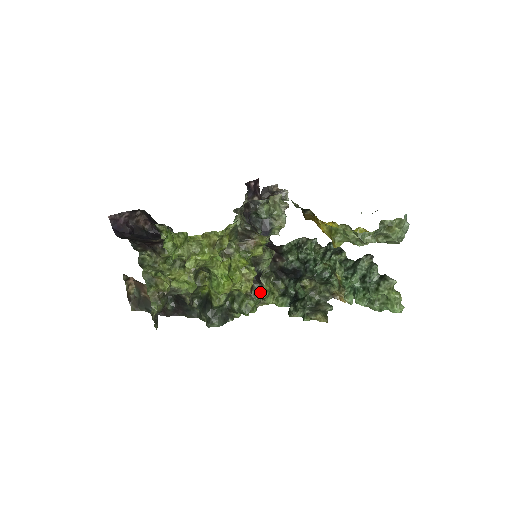
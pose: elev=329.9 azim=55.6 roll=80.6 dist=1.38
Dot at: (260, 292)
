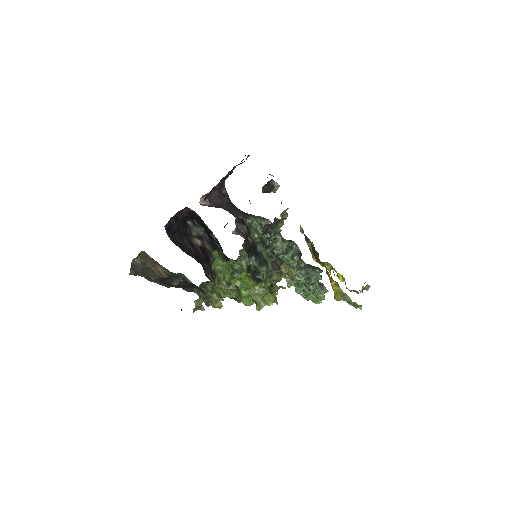
Dot at: occluded
